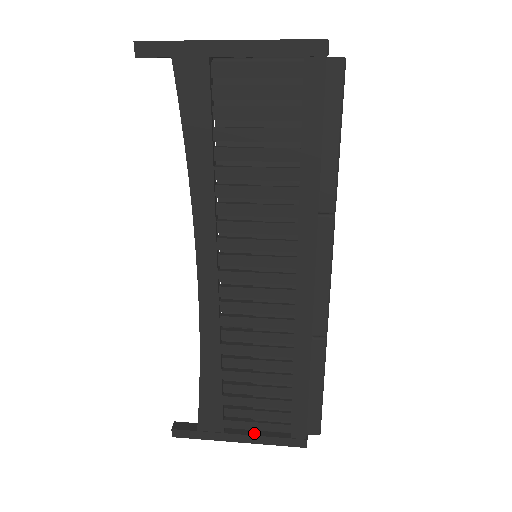
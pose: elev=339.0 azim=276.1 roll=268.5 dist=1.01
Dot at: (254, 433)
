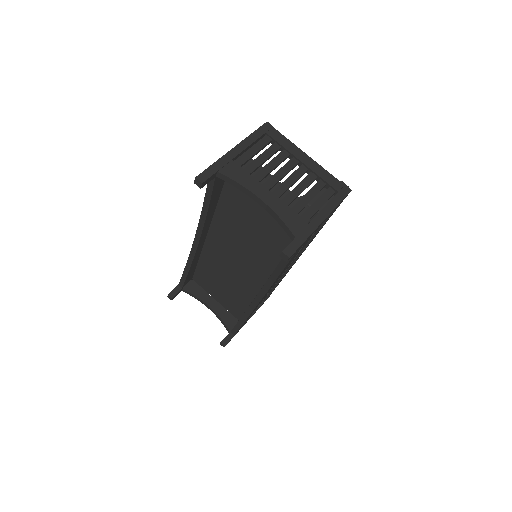
Dot at: (253, 313)
